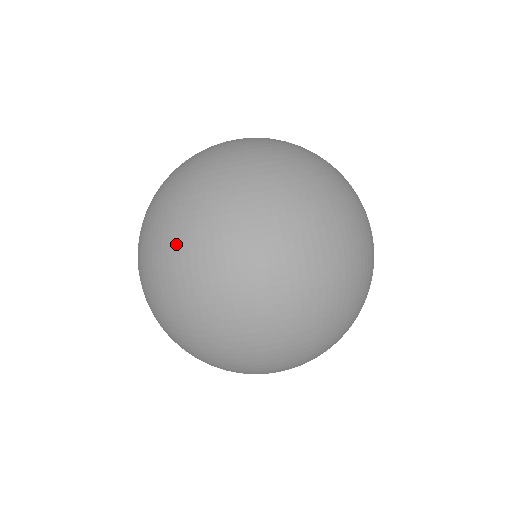
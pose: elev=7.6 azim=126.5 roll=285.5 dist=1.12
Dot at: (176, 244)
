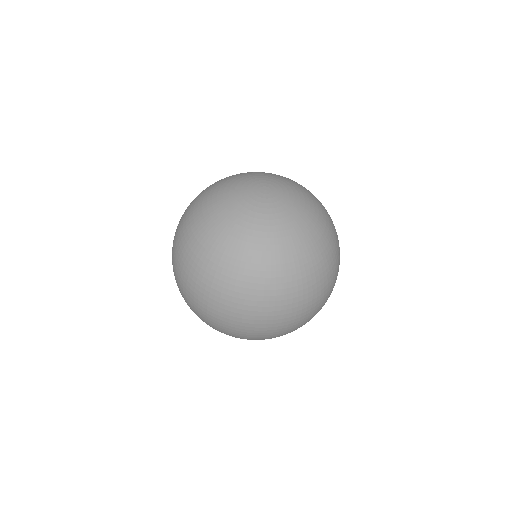
Dot at: (289, 306)
